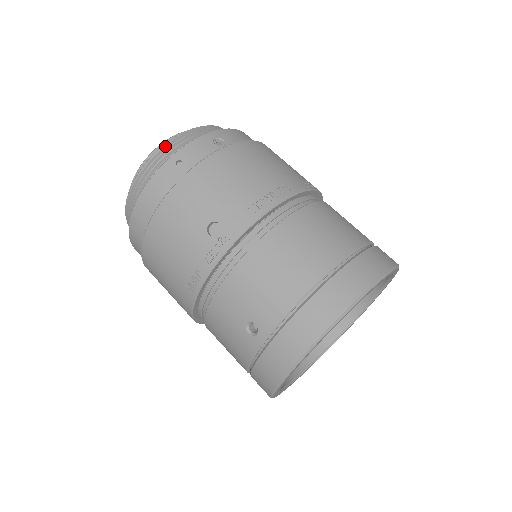
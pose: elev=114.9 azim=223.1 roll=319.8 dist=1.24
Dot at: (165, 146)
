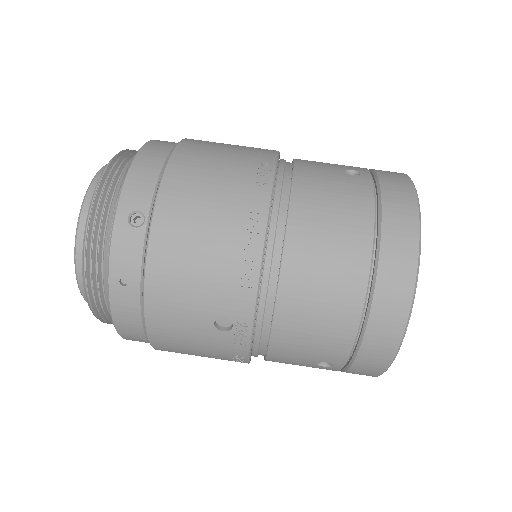
Dot at: (86, 264)
